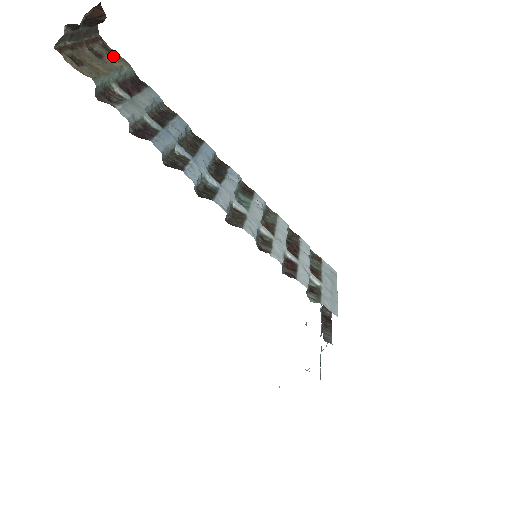
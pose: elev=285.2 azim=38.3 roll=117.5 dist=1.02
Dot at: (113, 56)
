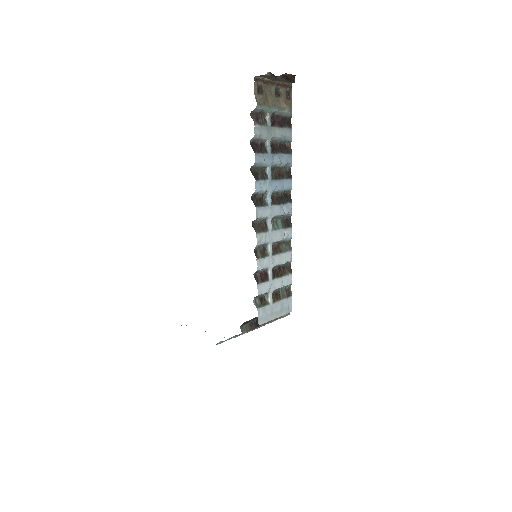
Dot at: (287, 100)
